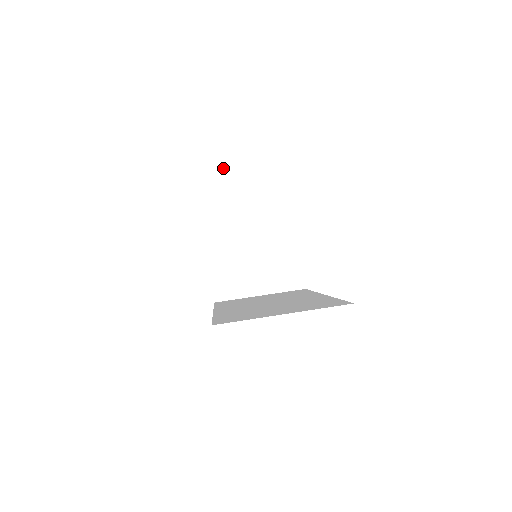
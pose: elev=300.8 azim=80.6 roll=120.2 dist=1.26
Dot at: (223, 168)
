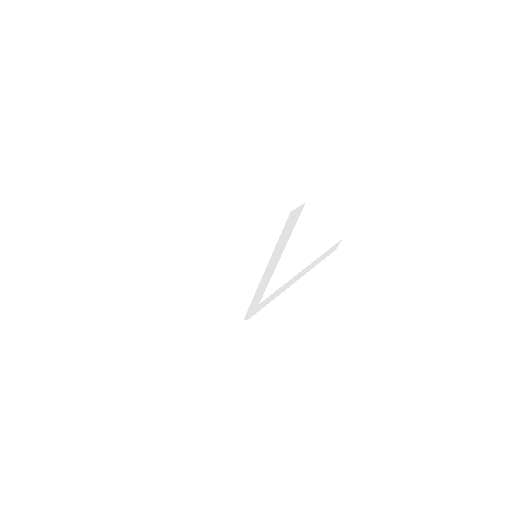
Dot at: occluded
